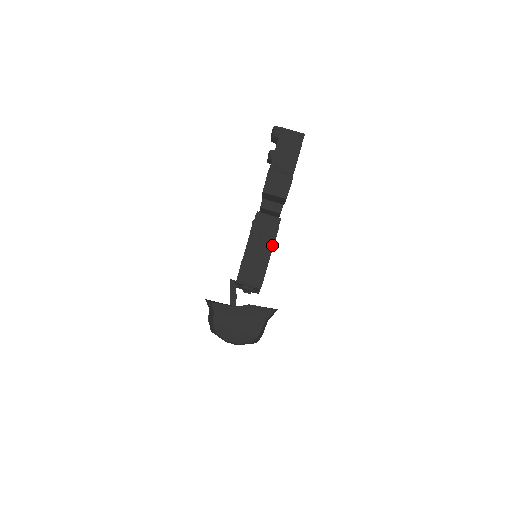
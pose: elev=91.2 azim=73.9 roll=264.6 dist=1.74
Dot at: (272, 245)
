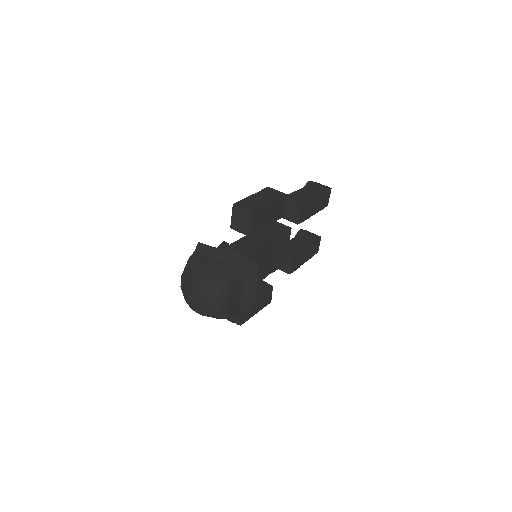
Dot at: (276, 199)
